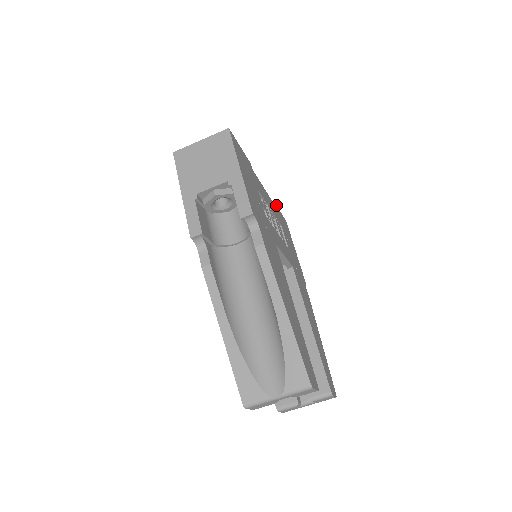
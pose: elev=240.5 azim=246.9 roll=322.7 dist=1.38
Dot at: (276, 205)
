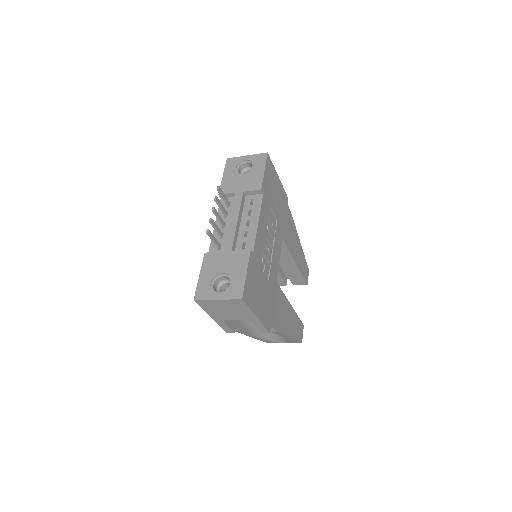
Dot at: (262, 182)
